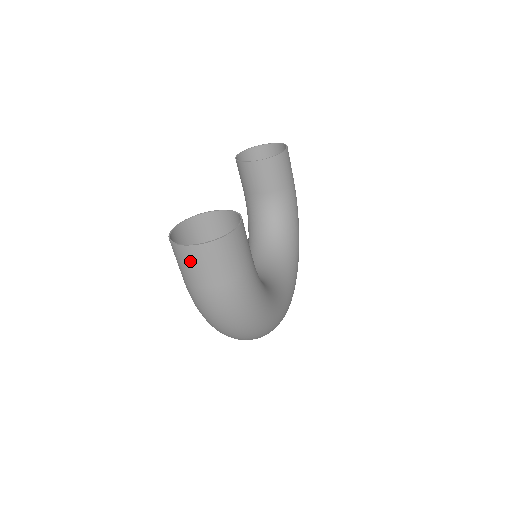
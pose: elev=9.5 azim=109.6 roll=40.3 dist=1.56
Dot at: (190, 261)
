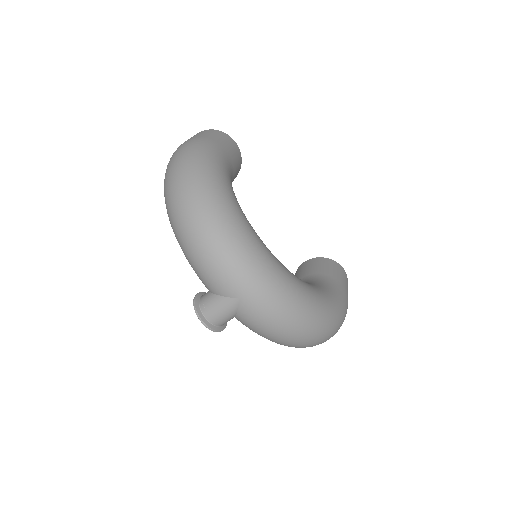
Dot at: occluded
